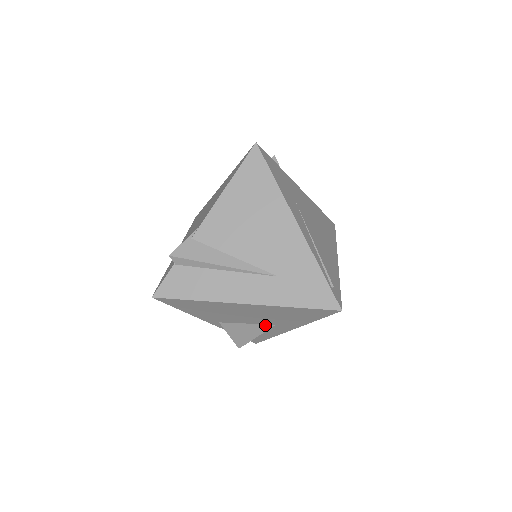
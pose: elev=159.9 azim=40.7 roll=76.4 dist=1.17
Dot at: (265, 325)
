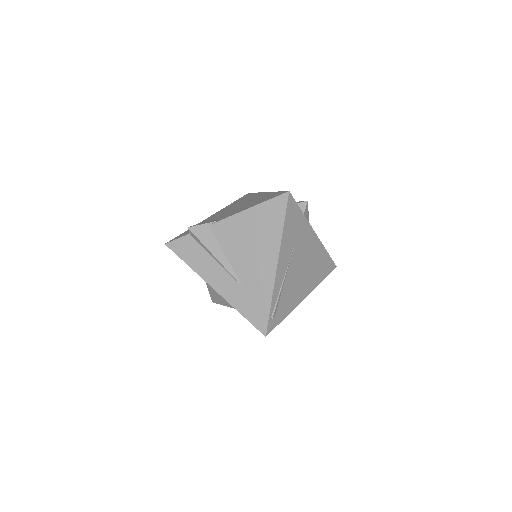
Dot at: occluded
